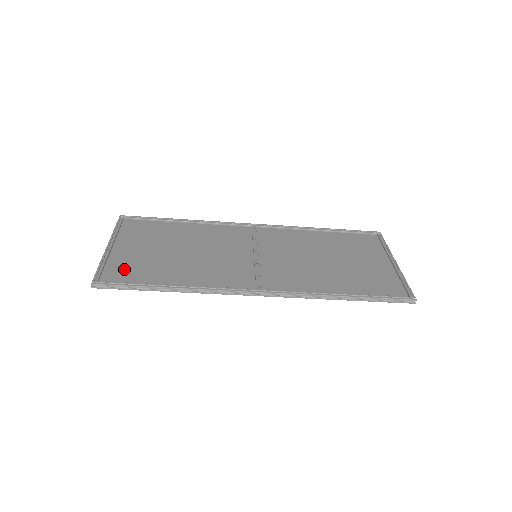
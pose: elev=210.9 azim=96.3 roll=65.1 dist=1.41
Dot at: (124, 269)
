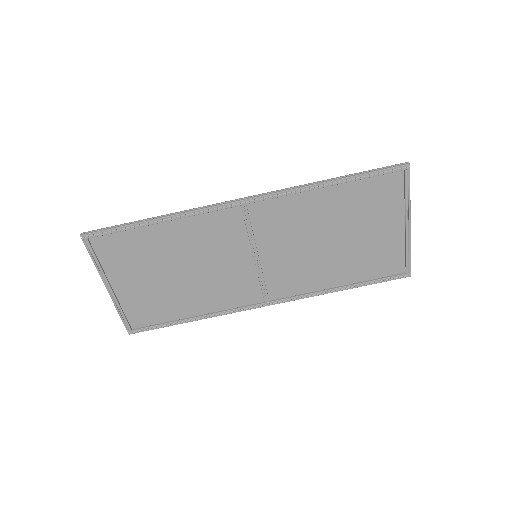
Dot at: (117, 253)
